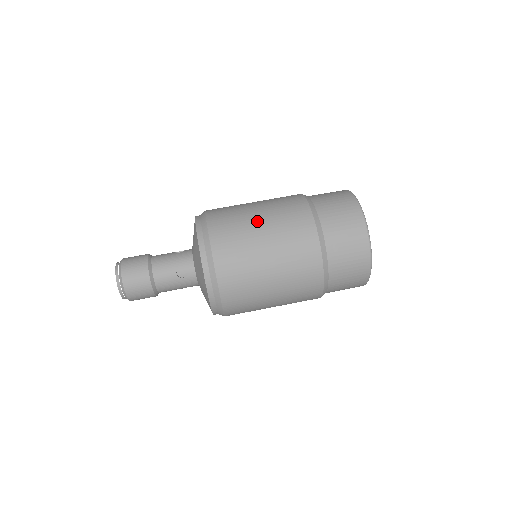
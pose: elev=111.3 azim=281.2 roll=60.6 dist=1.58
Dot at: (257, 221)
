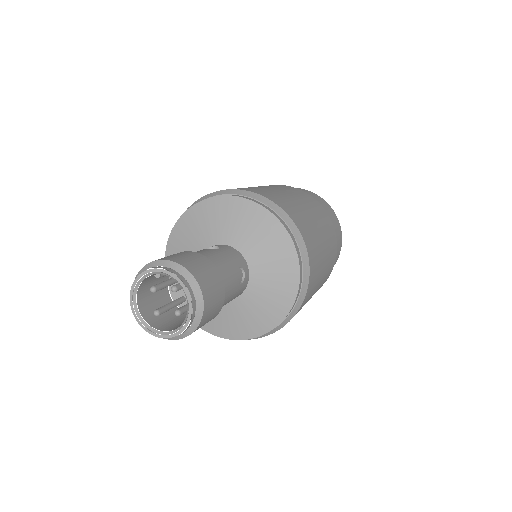
Dot at: occluded
